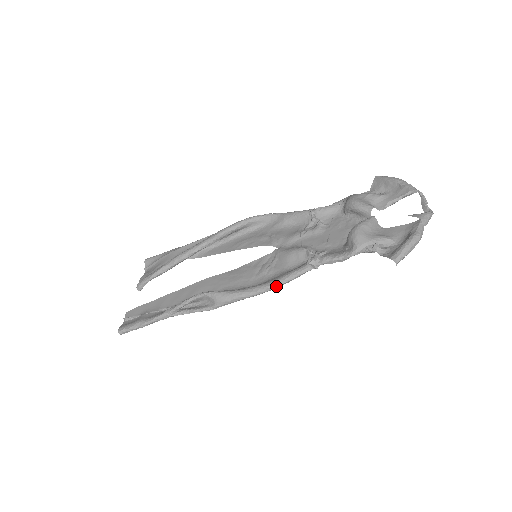
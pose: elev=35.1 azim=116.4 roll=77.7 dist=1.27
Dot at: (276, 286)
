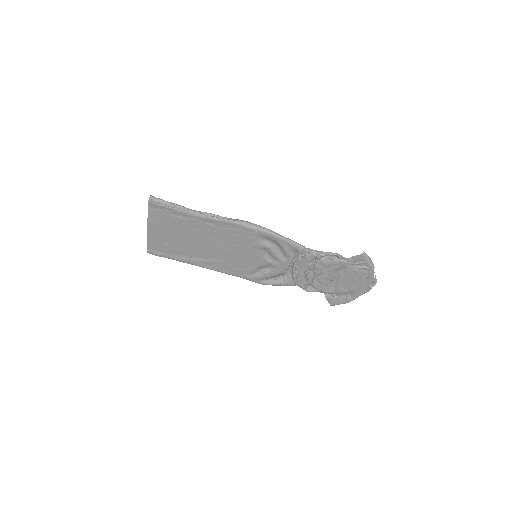
Dot at: (282, 236)
